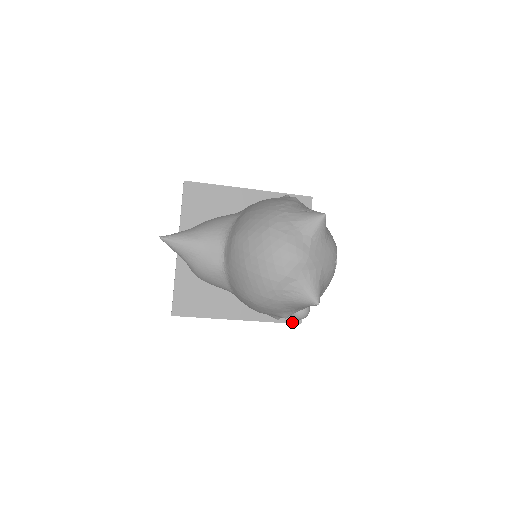
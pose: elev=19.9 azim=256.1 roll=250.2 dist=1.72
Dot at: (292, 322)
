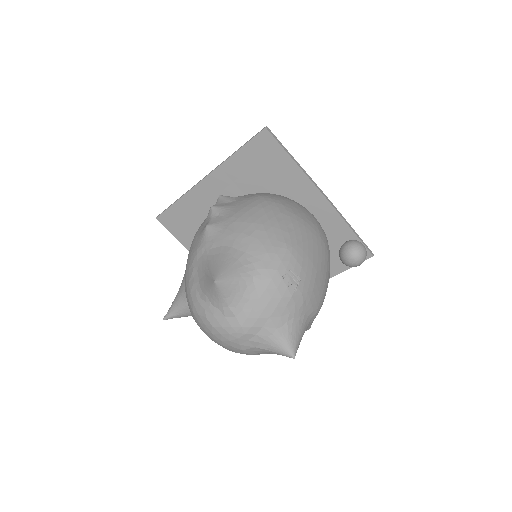
Dot at: occluded
